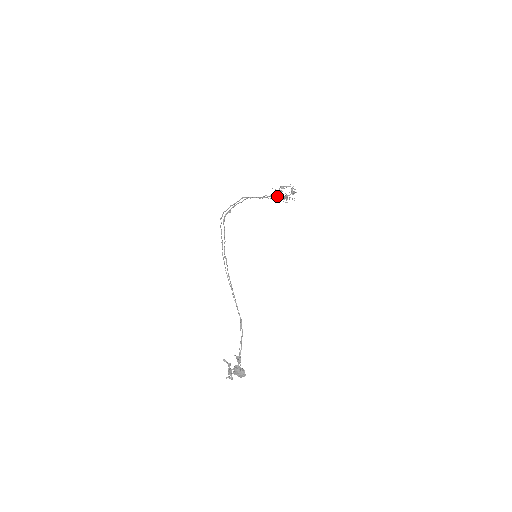
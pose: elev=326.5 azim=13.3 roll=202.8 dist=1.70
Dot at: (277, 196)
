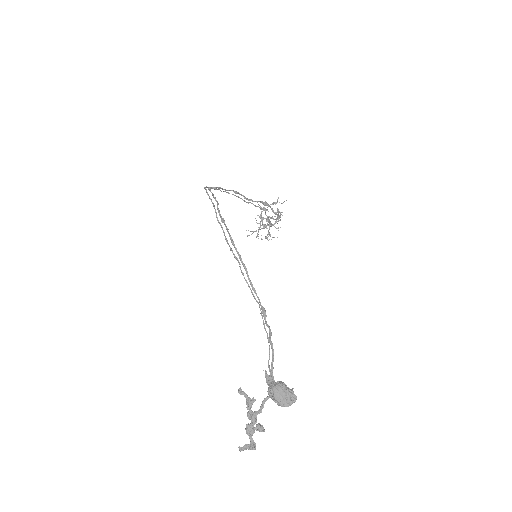
Dot at: occluded
